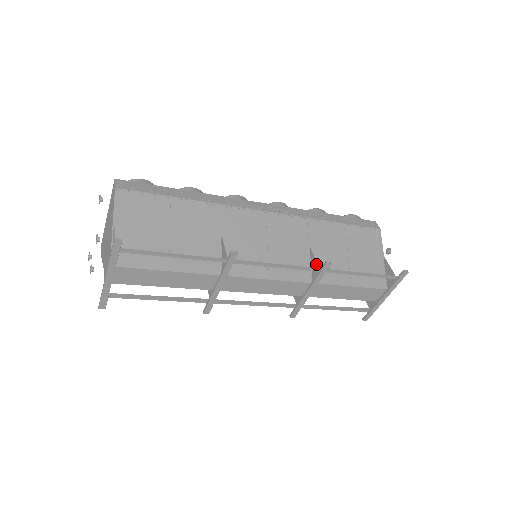
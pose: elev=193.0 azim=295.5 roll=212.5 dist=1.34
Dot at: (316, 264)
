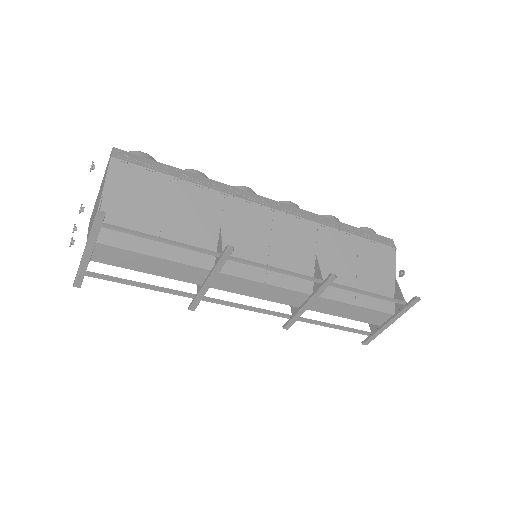
Dot at: (320, 275)
